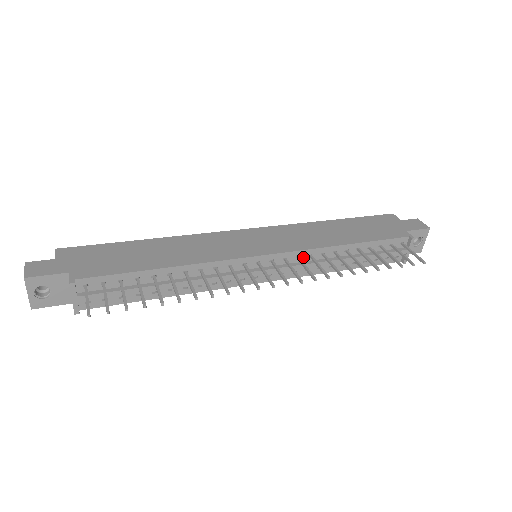
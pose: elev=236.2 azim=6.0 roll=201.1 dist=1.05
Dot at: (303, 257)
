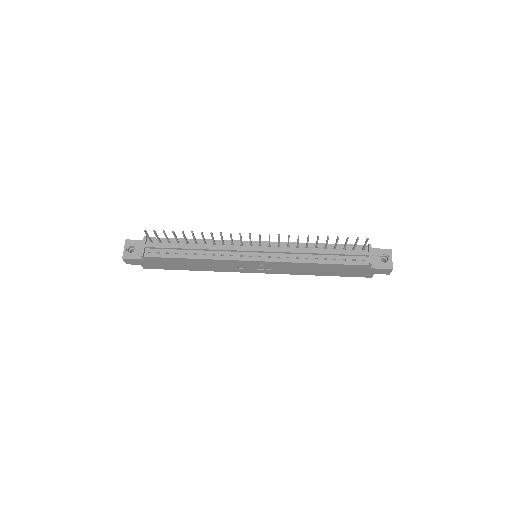
Dot at: (283, 247)
